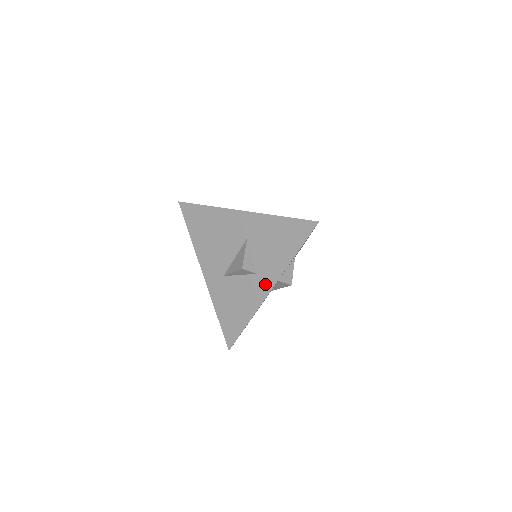
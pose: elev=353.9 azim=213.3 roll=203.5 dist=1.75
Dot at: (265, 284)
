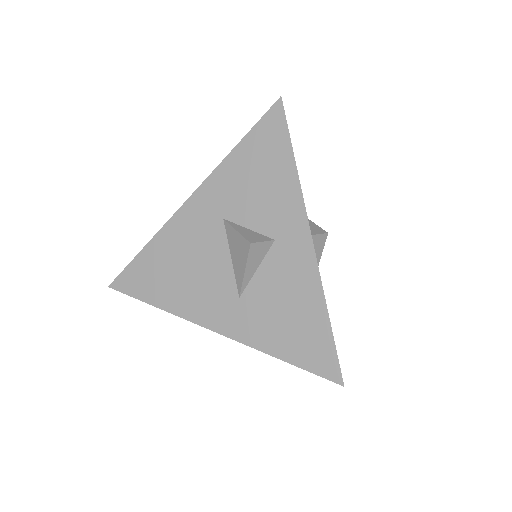
Dot at: (296, 238)
